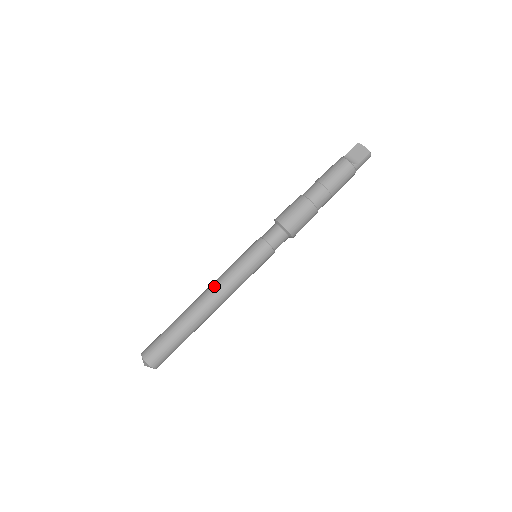
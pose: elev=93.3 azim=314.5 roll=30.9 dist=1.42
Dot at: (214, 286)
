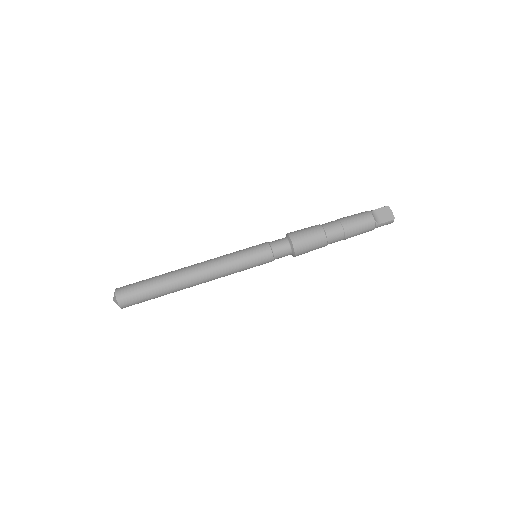
Dot at: (208, 264)
